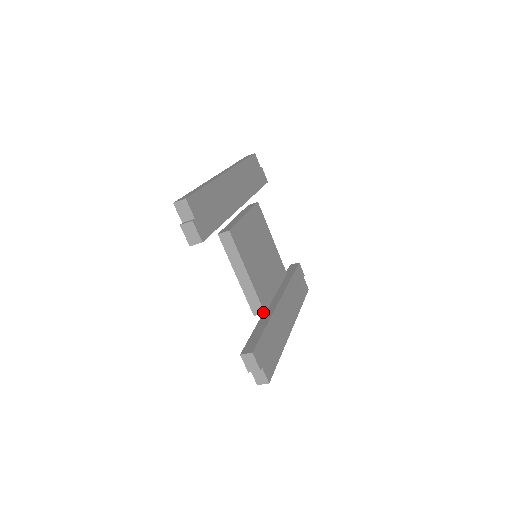
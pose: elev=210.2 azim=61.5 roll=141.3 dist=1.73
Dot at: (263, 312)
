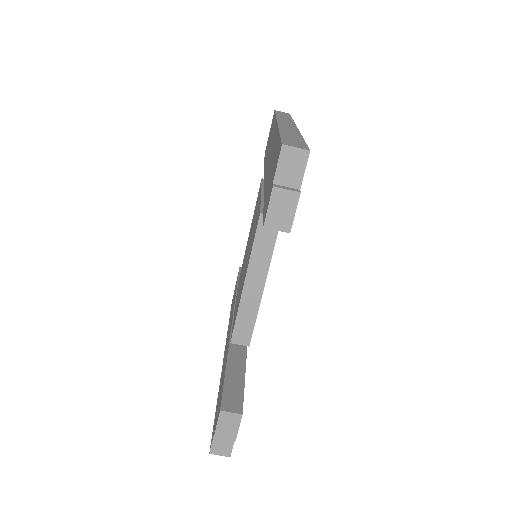
Dot at: (248, 344)
